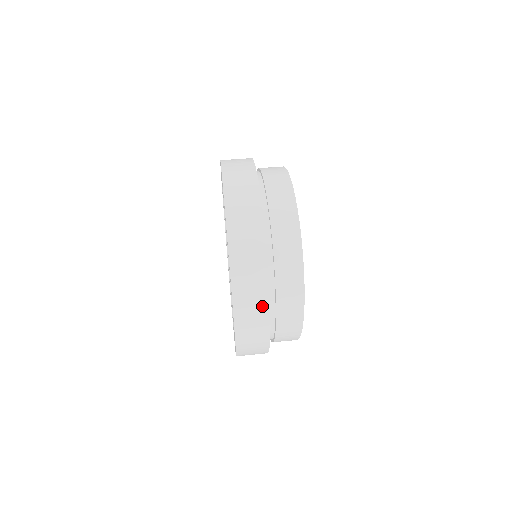
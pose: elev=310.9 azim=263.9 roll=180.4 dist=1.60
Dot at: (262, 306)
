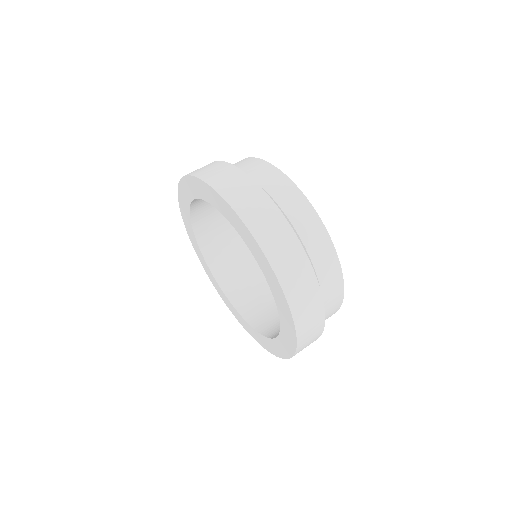
Dot at: (268, 207)
